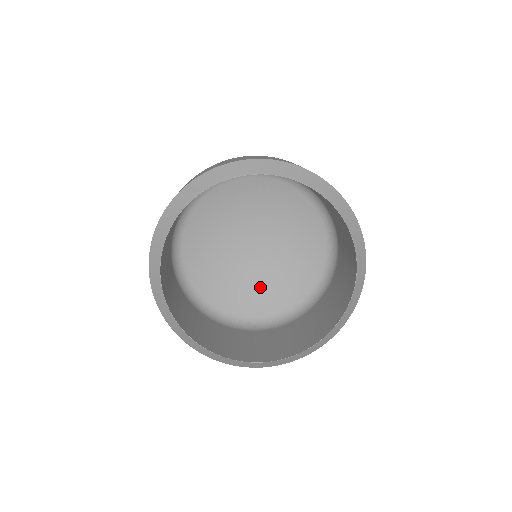
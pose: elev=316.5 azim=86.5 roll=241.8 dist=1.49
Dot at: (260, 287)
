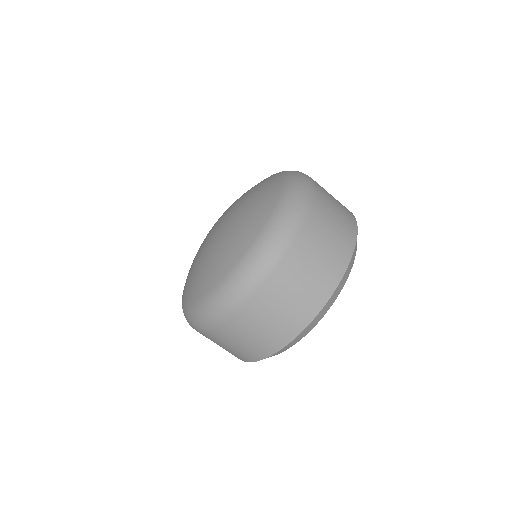
Dot at: occluded
